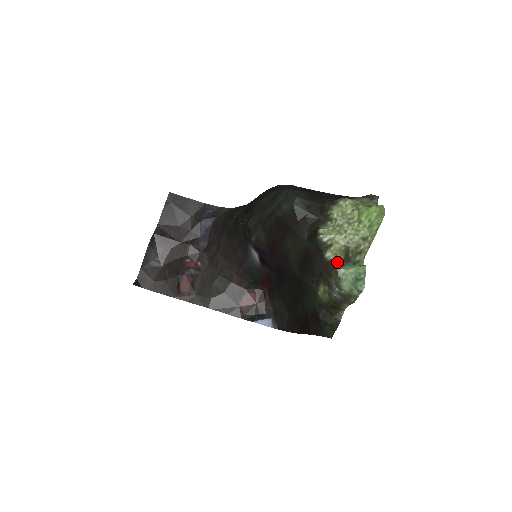
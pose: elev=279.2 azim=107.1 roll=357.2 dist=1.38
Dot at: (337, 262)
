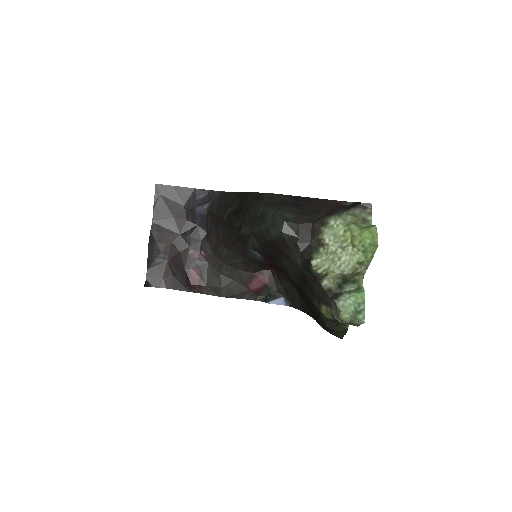
Dot at: (335, 290)
